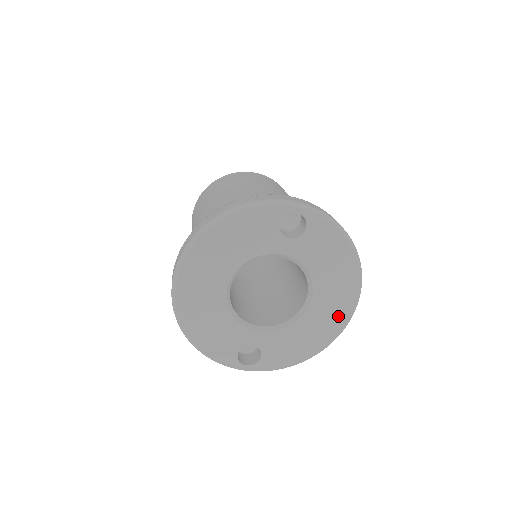
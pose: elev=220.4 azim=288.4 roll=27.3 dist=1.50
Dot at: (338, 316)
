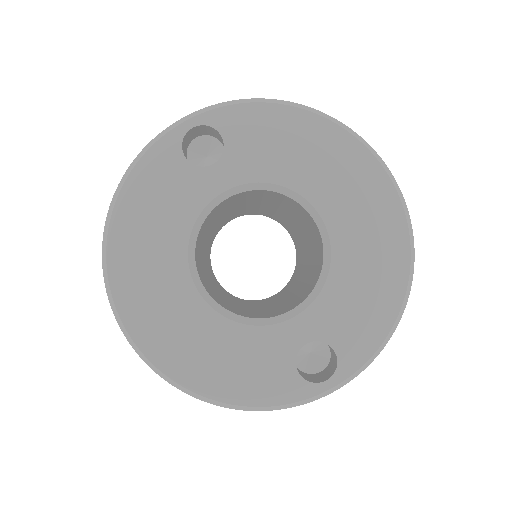
Dot at: (380, 208)
